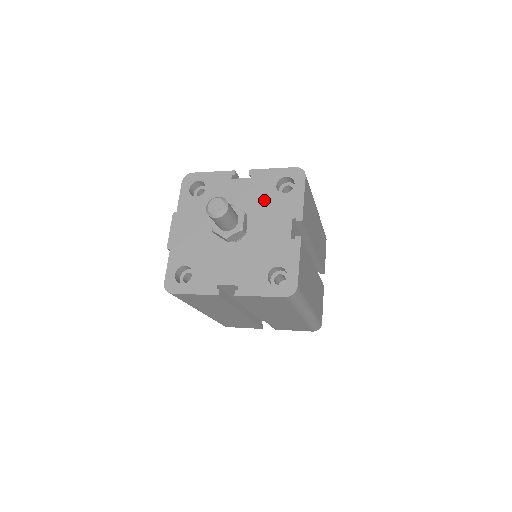
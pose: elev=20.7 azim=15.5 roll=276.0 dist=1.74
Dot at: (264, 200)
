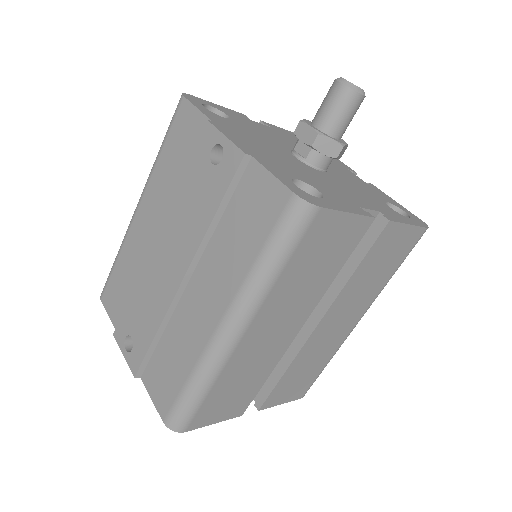
Dot at: occluded
